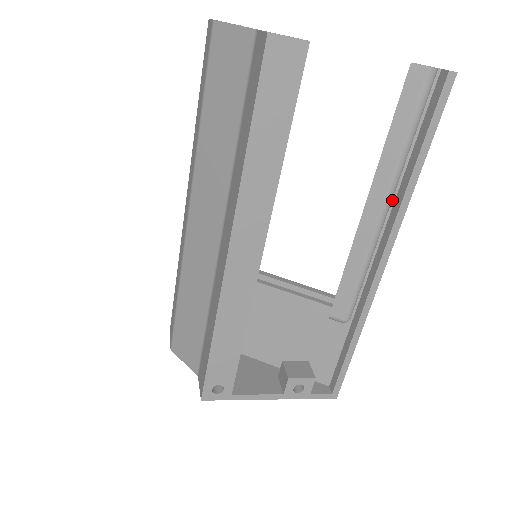
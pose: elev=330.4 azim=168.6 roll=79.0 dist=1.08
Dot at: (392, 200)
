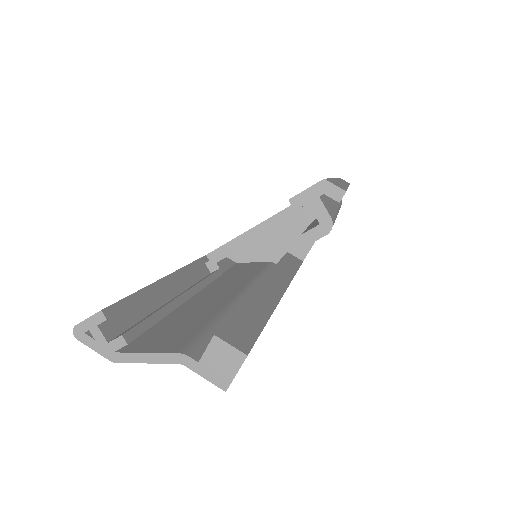
Dot at: occluded
